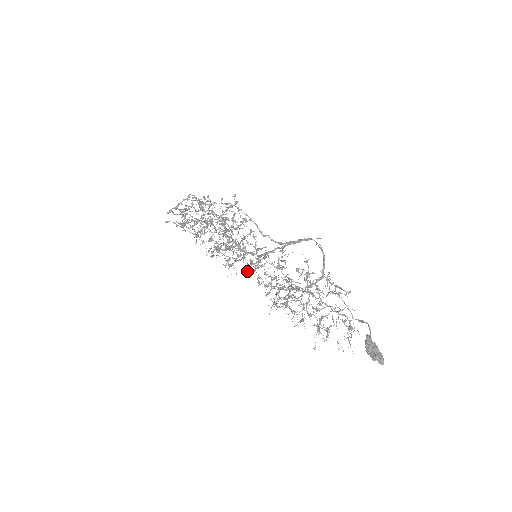
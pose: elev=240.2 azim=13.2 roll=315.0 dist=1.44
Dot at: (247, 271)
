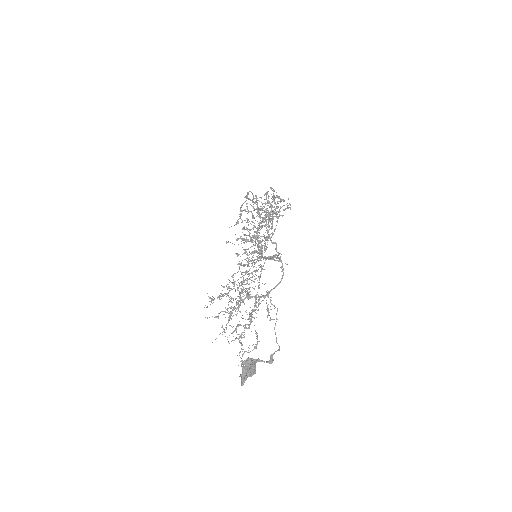
Dot at: (237, 264)
